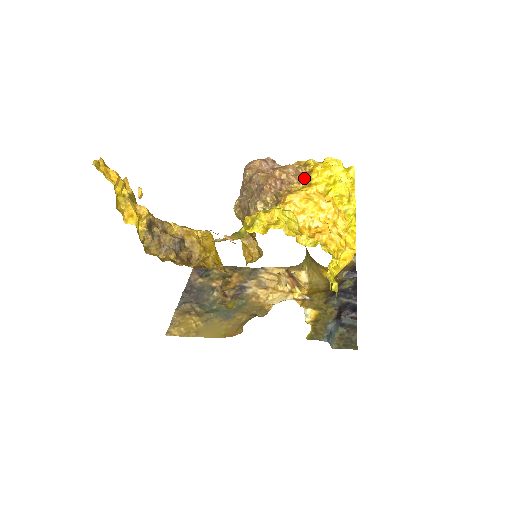
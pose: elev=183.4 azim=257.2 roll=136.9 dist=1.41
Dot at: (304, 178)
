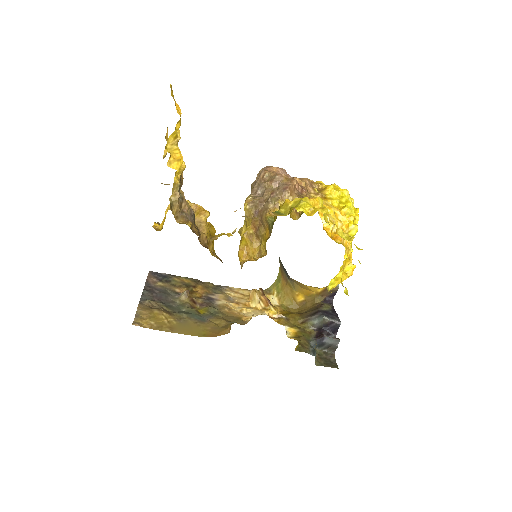
Dot at: (319, 192)
